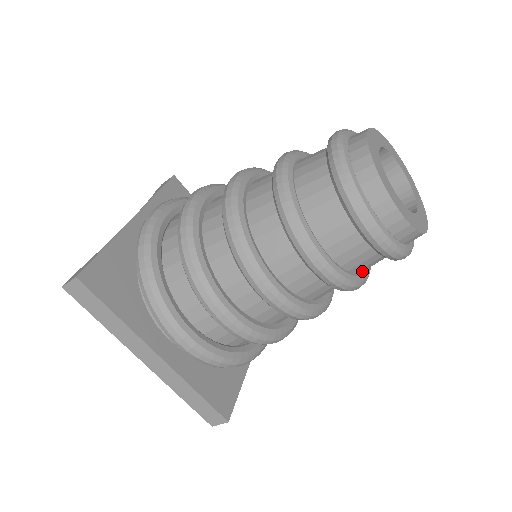
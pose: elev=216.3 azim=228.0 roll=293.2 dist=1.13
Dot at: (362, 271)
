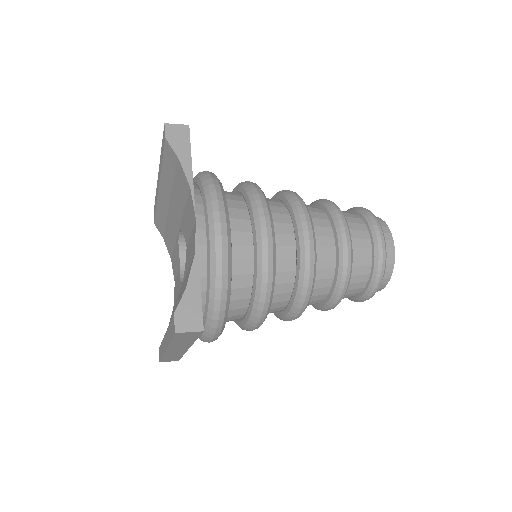
Dot at: occluded
